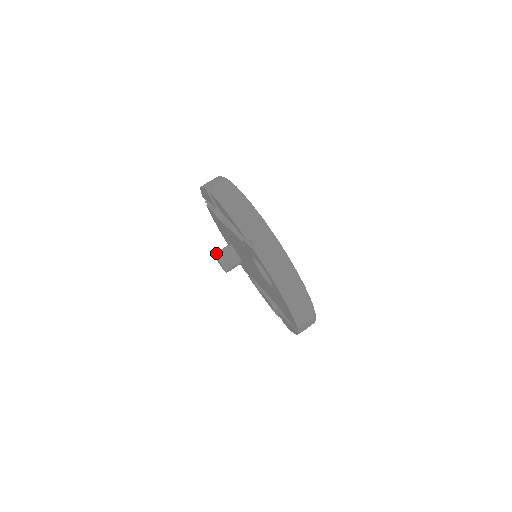
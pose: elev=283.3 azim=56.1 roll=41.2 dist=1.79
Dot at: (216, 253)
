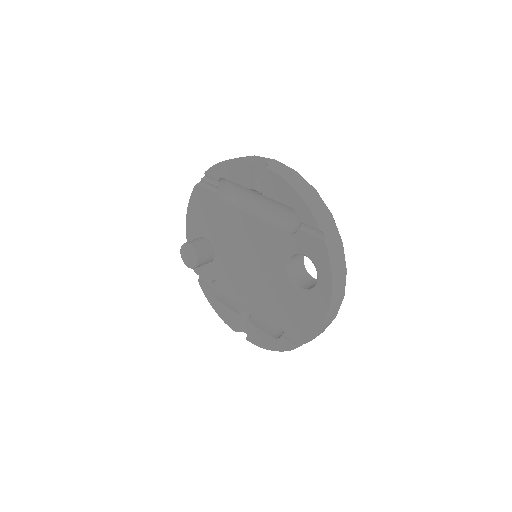
Dot at: (190, 242)
